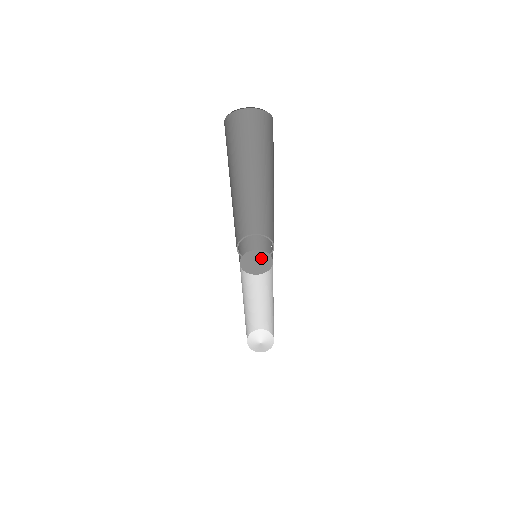
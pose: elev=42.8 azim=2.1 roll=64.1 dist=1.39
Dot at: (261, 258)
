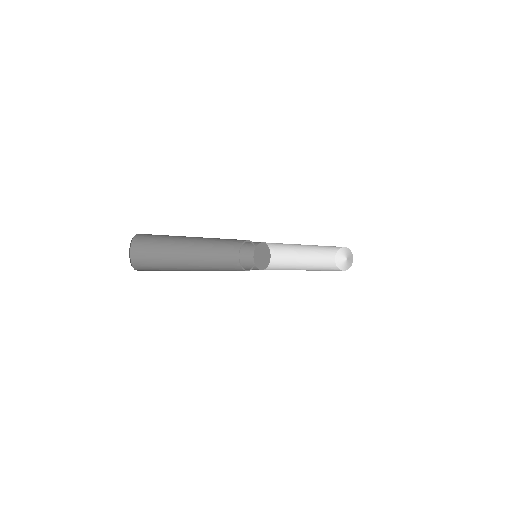
Dot at: (265, 255)
